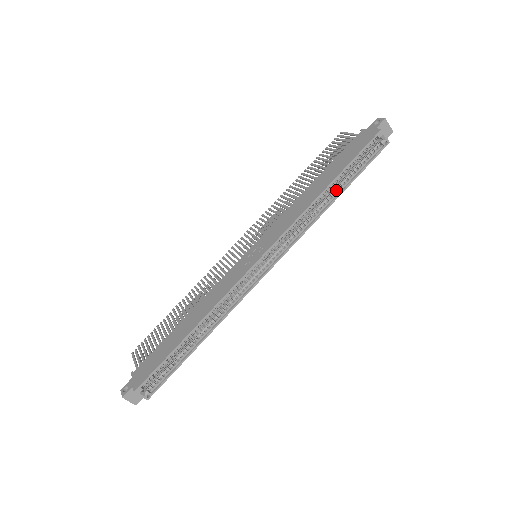
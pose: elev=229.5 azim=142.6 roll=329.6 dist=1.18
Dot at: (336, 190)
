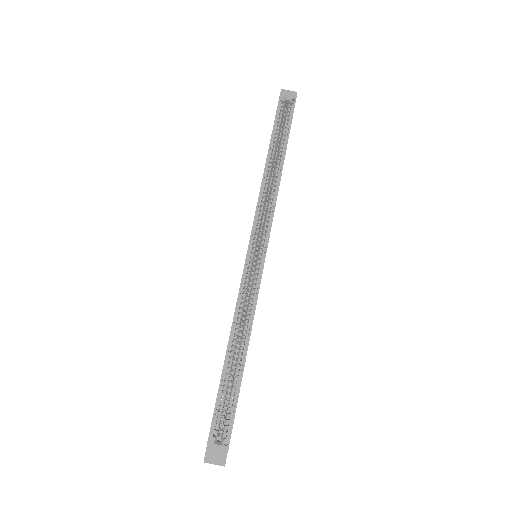
Dot at: (279, 157)
